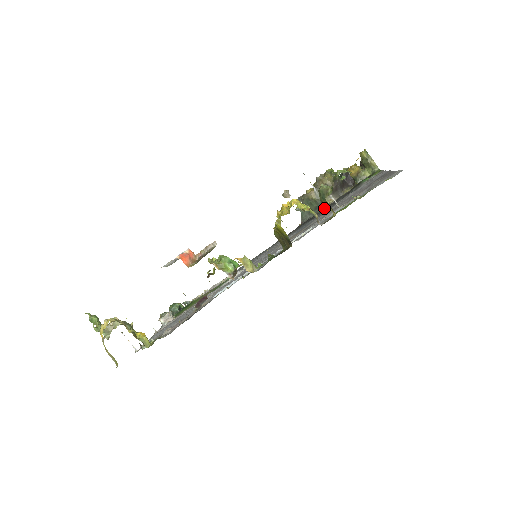
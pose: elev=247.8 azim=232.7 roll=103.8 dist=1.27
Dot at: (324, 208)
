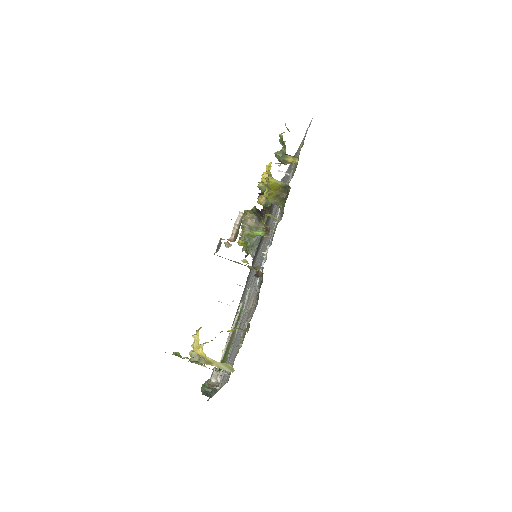
Dot at: occluded
